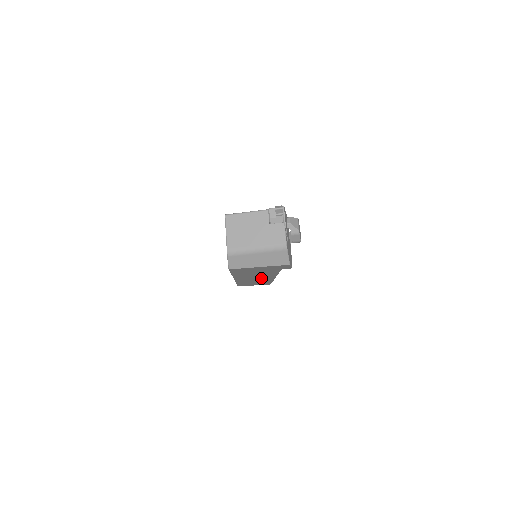
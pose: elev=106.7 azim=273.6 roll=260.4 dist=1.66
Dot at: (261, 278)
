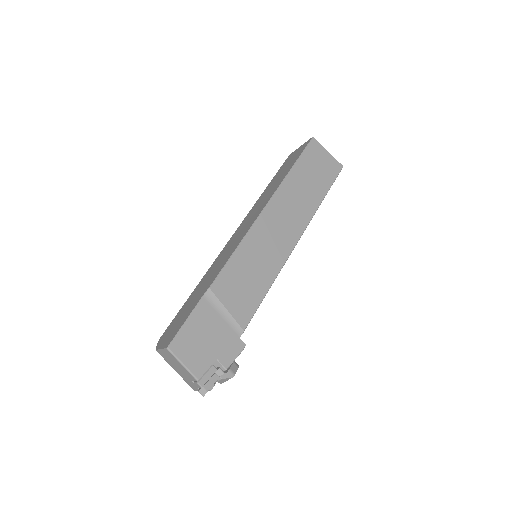
Dot at: occluded
